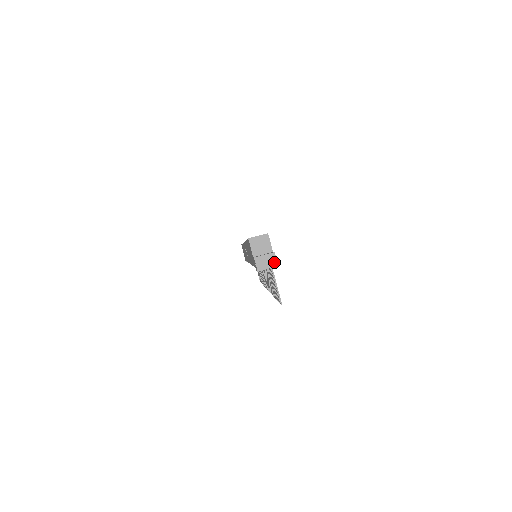
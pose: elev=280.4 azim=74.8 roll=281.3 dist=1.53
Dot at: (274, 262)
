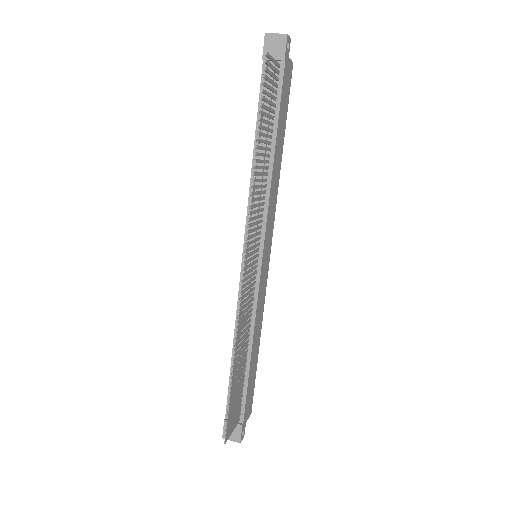
Dot at: (285, 35)
